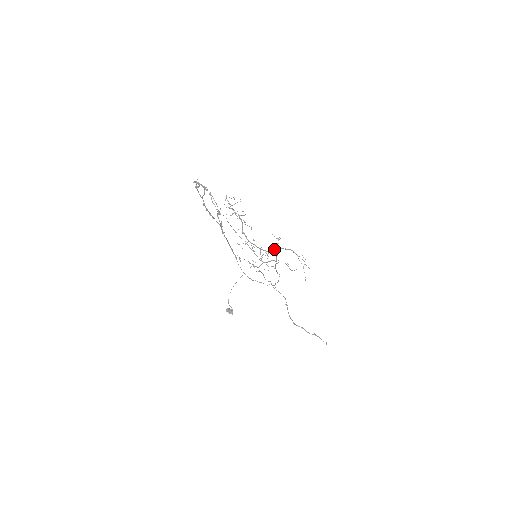
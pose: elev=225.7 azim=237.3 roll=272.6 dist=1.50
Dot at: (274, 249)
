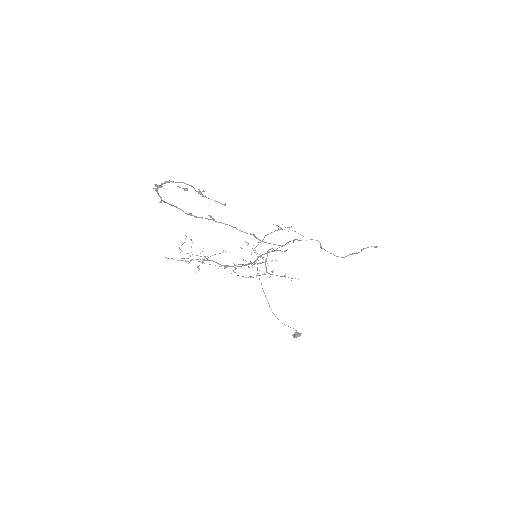
Dot at: occluded
